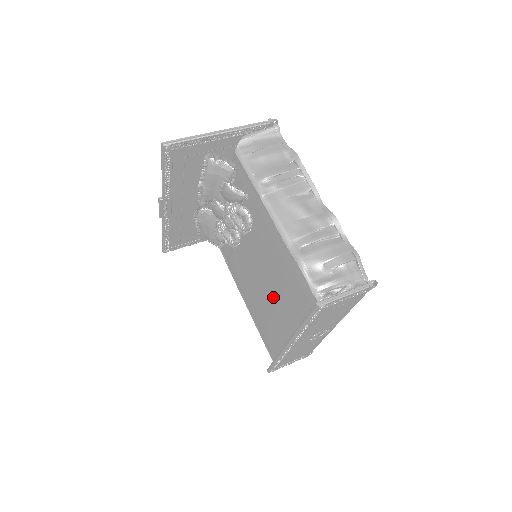
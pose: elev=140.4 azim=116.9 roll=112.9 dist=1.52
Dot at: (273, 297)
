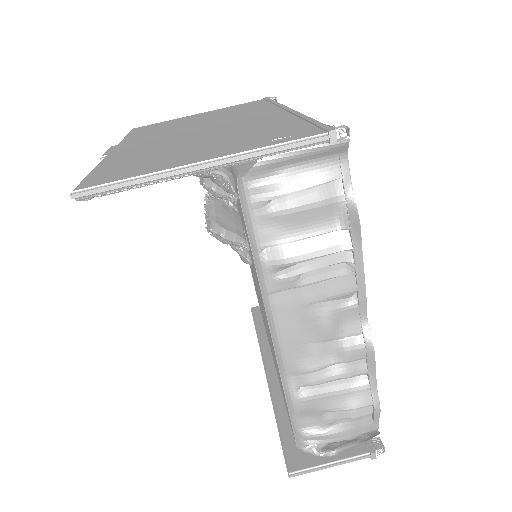
Dot at: occluded
